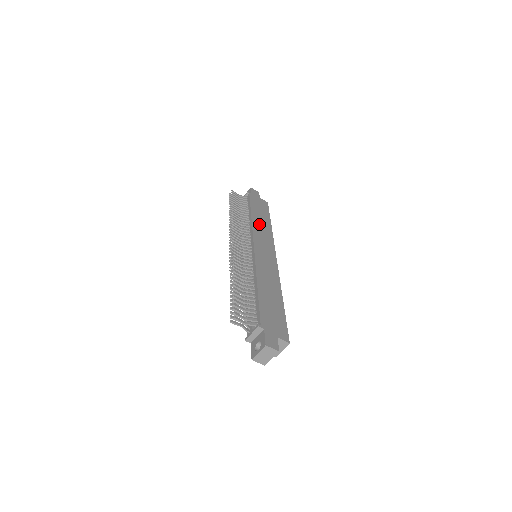
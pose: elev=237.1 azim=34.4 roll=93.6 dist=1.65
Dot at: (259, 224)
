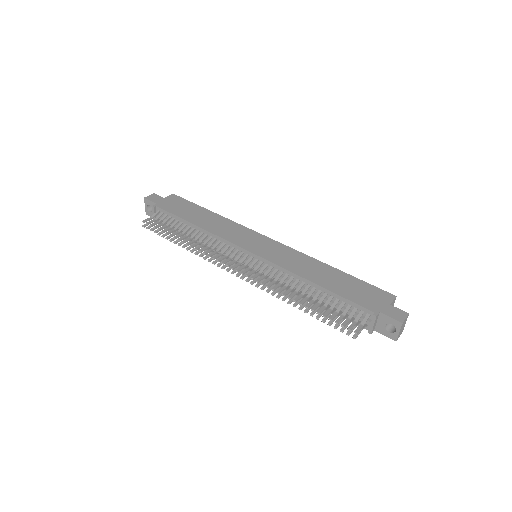
Dot at: (213, 225)
